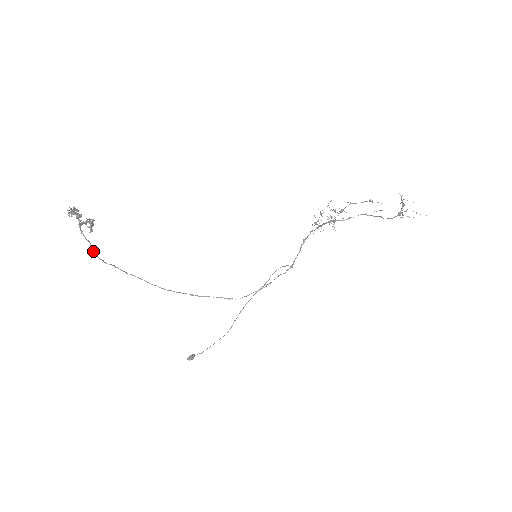
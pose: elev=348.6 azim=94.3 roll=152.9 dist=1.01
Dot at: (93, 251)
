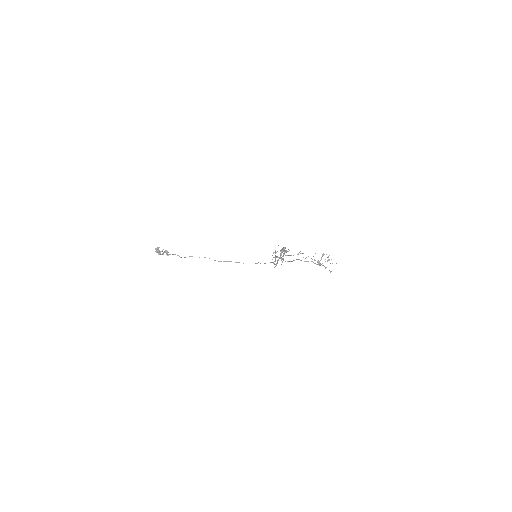
Dot at: (177, 255)
